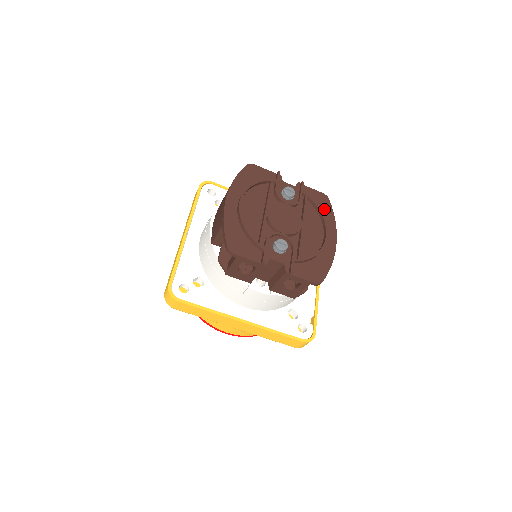
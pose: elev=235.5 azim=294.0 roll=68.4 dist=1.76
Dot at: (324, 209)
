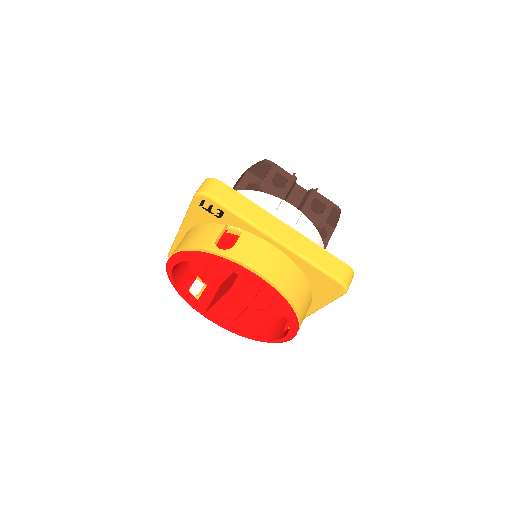
Dot at: occluded
